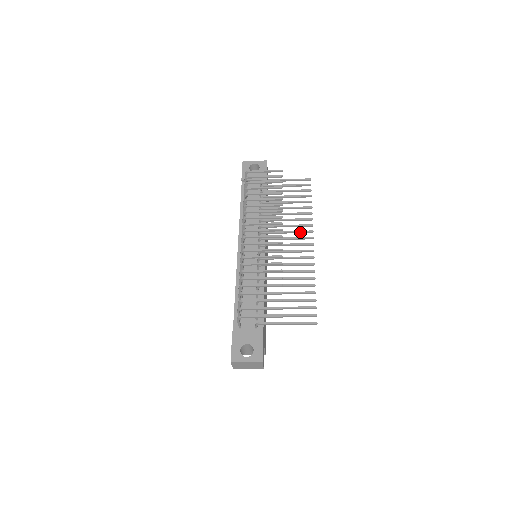
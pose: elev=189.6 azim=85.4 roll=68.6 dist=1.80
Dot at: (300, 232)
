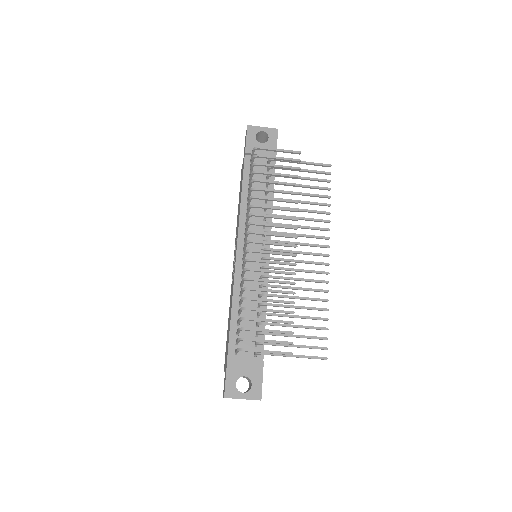
Dot at: (314, 237)
